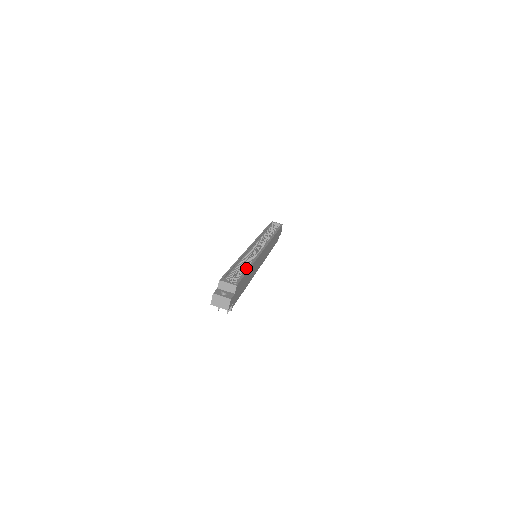
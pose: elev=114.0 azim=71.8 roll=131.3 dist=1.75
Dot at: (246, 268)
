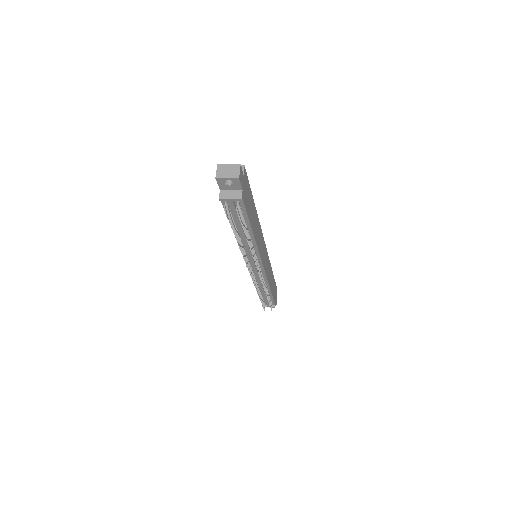
Dot at: occluded
